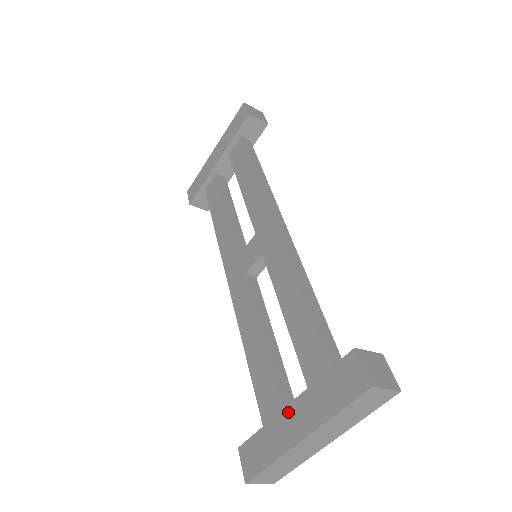
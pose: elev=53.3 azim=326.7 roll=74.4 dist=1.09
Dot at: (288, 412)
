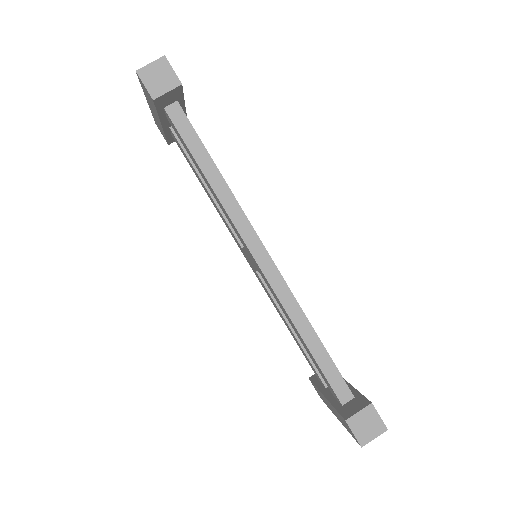
Dot at: (325, 399)
